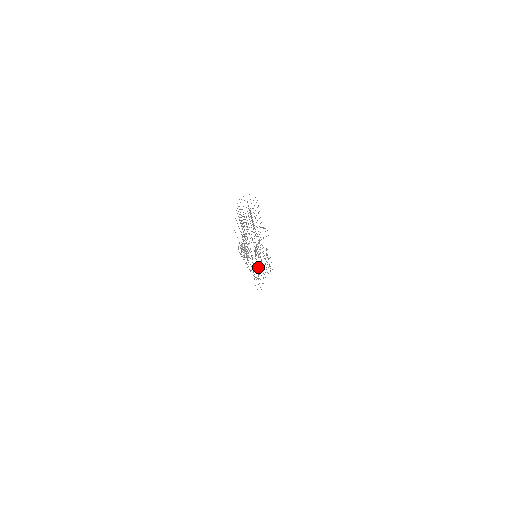
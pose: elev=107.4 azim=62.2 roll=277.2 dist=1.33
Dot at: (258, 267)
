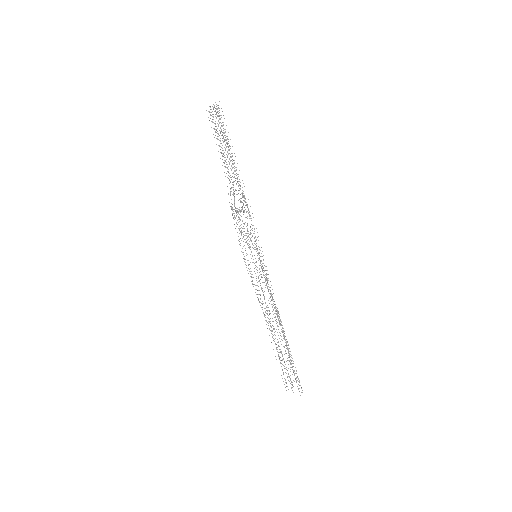
Dot at: occluded
